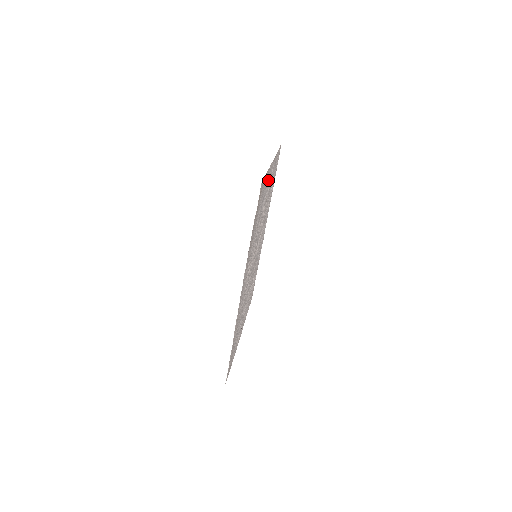
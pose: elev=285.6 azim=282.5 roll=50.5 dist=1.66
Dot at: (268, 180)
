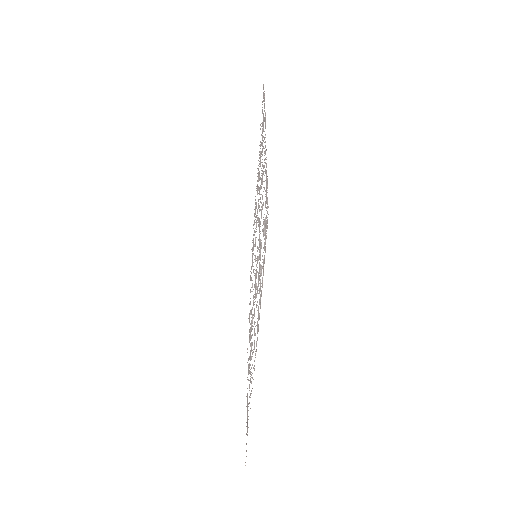
Dot at: occluded
